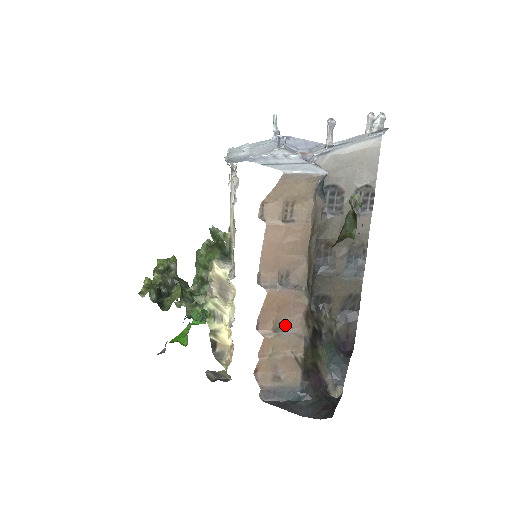
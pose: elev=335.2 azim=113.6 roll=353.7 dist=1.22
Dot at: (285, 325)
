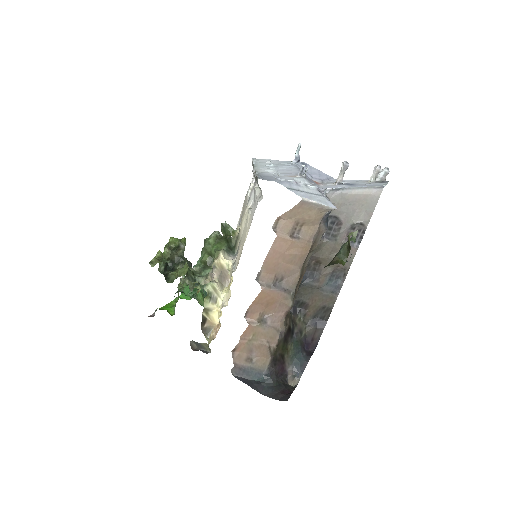
Dot at: (268, 319)
